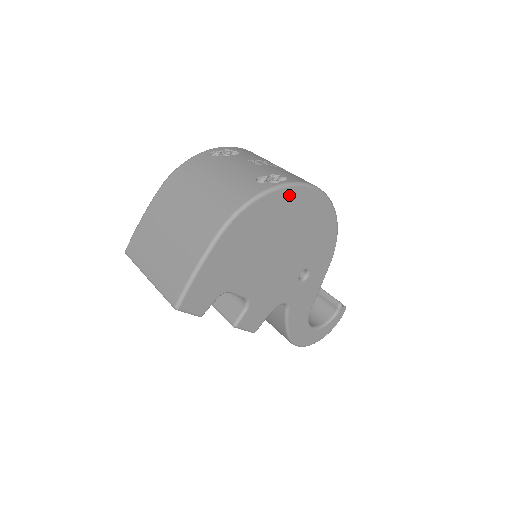
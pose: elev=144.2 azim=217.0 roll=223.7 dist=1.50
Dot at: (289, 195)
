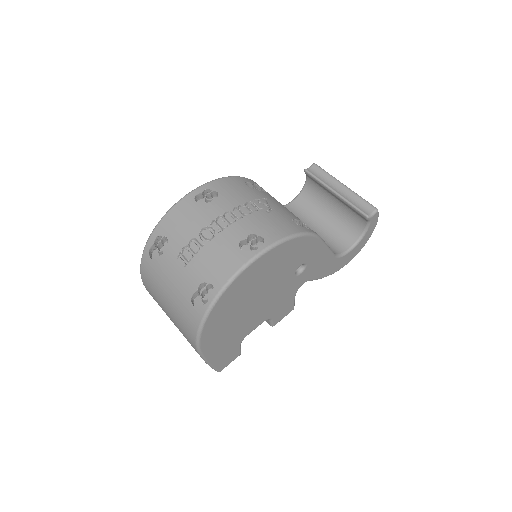
Dot at: (224, 299)
